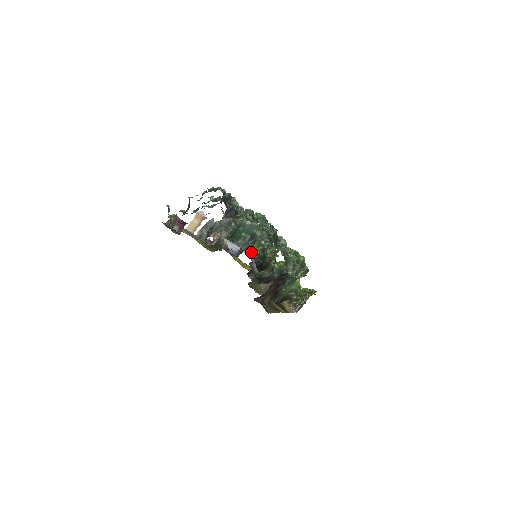
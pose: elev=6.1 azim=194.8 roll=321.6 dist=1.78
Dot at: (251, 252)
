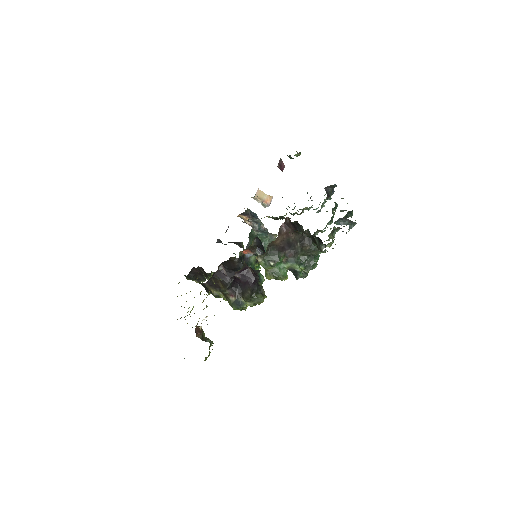
Dot at: occluded
